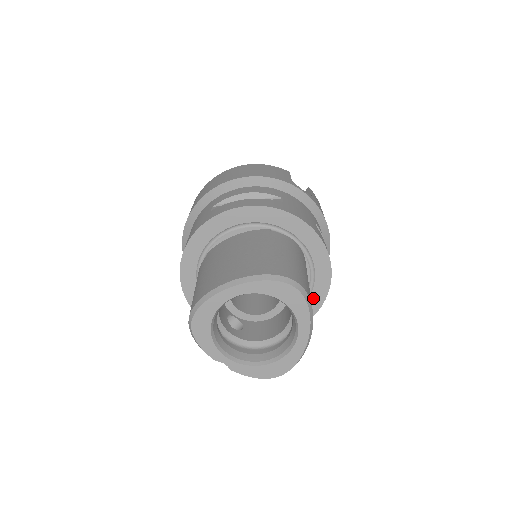
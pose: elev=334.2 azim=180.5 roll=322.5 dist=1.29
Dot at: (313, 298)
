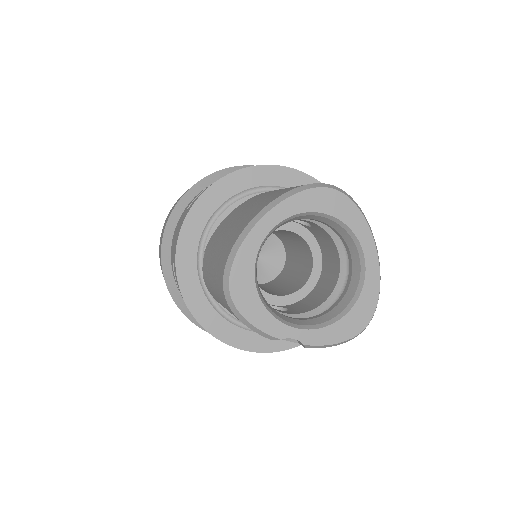
Dot at: occluded
